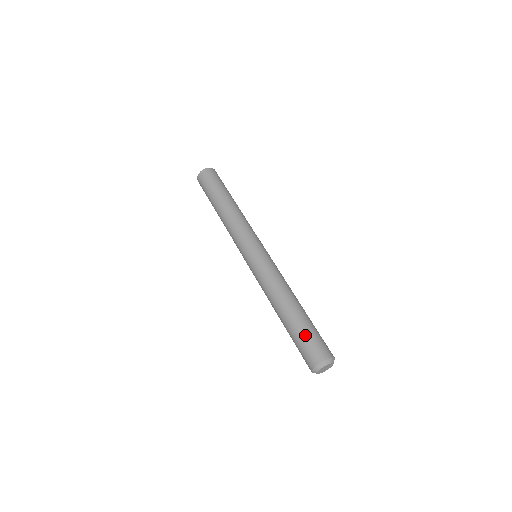
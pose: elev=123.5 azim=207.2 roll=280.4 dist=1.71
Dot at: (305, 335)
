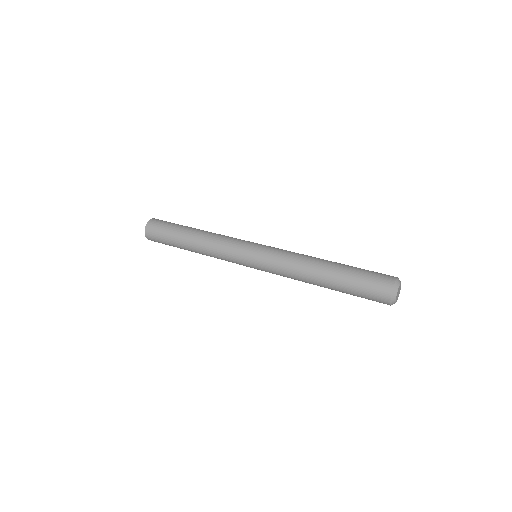
Dot at: (358, 281)
